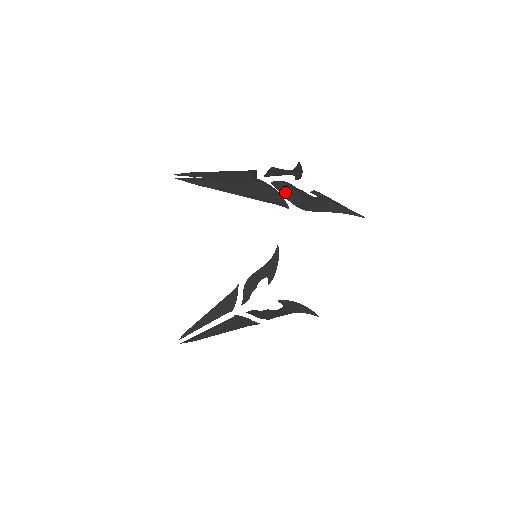
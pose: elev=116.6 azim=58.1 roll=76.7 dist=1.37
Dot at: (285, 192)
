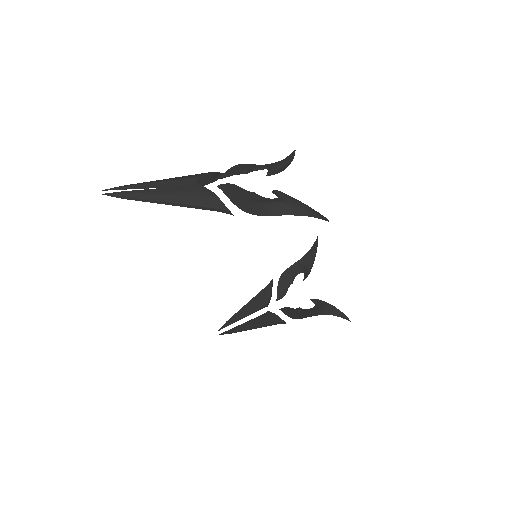
Dot at: (231, 196)
